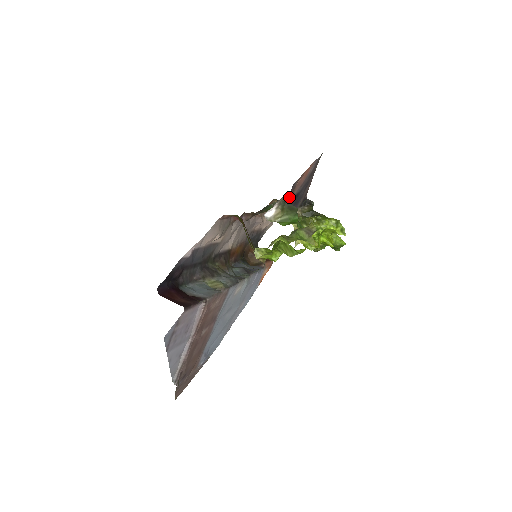
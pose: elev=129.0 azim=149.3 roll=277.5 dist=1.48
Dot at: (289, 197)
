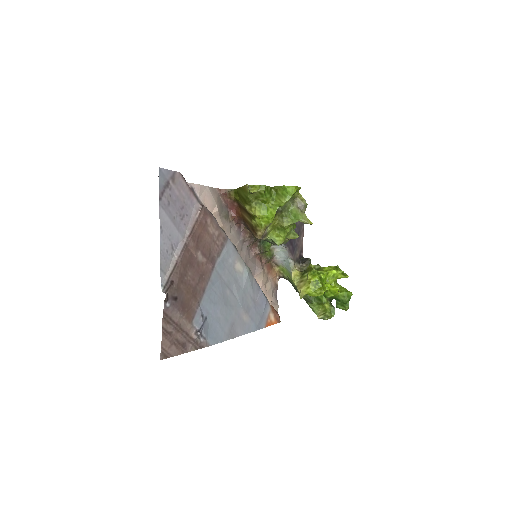
Dot at: occluded
